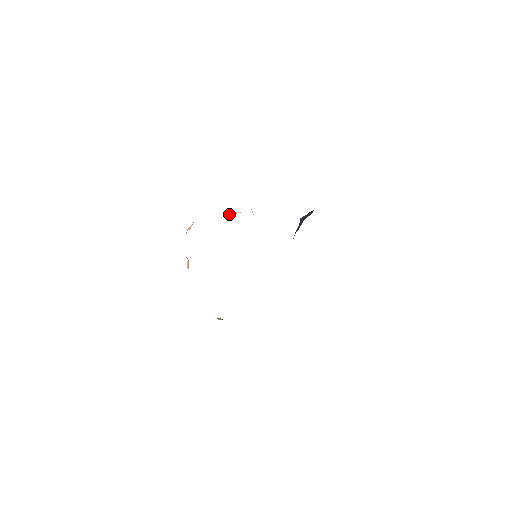
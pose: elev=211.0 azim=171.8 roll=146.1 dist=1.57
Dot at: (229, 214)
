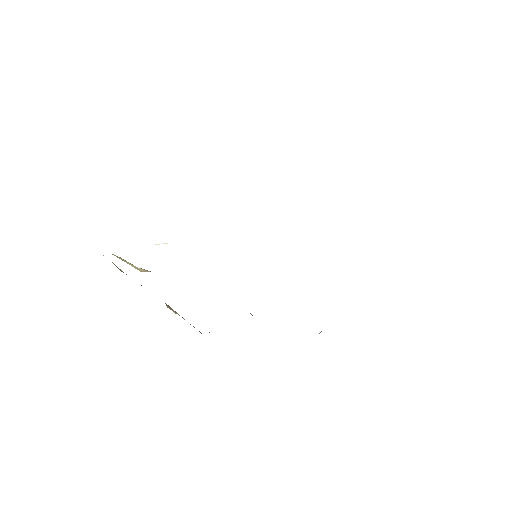
Dot at: occluded
